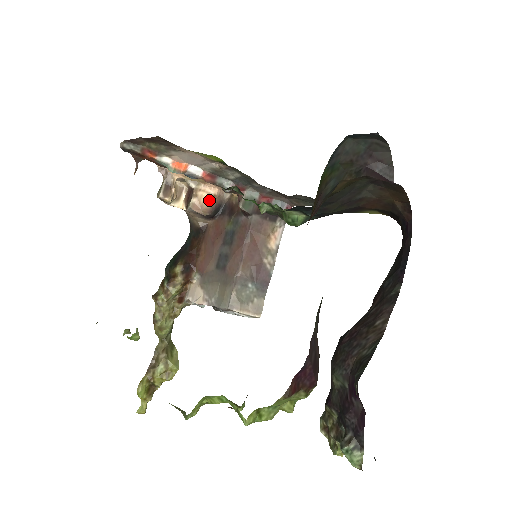
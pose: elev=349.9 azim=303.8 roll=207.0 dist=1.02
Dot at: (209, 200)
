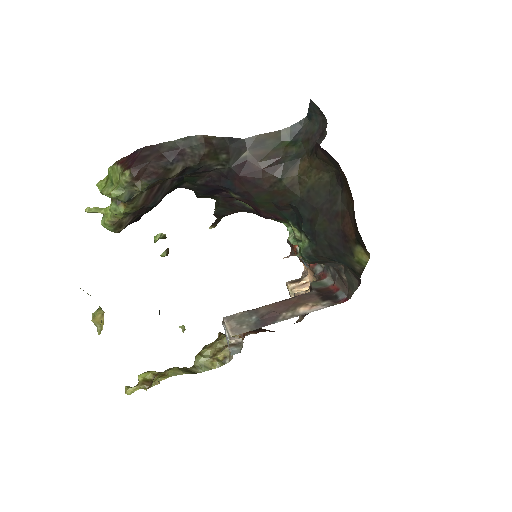
Dot at: occluded
